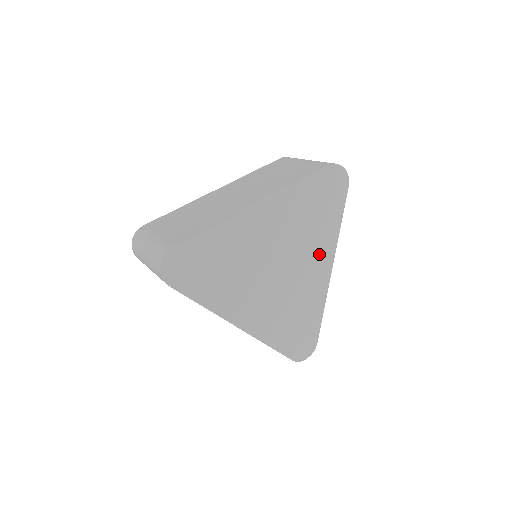
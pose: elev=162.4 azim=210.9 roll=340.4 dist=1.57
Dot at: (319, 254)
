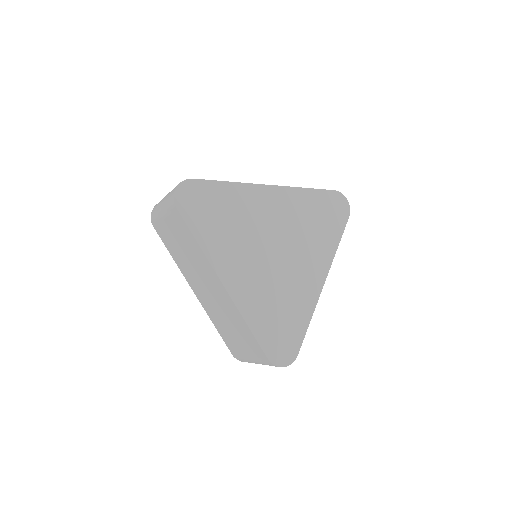
Dot at: (314, 261)
